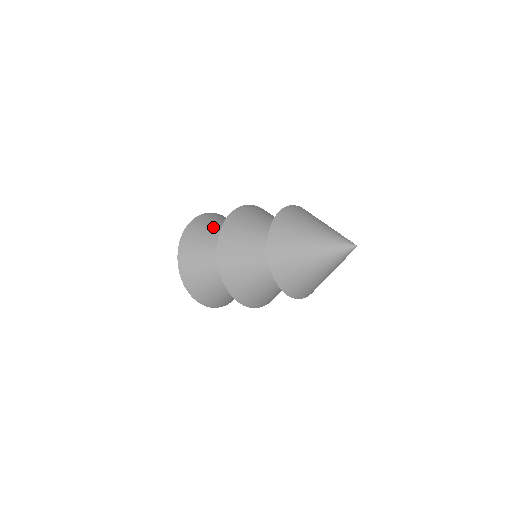
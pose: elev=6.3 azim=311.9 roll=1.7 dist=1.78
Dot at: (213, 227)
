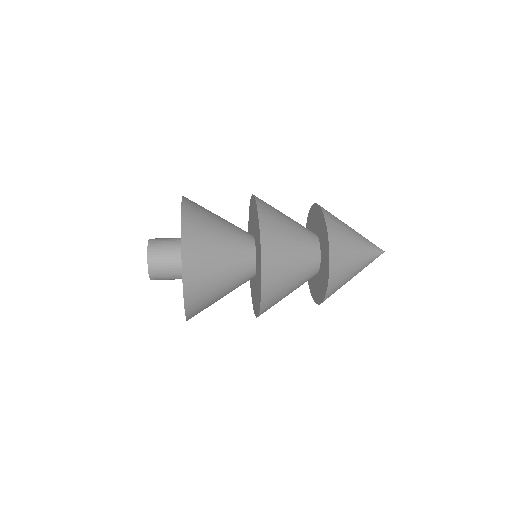
Dot at: (213, 280)
